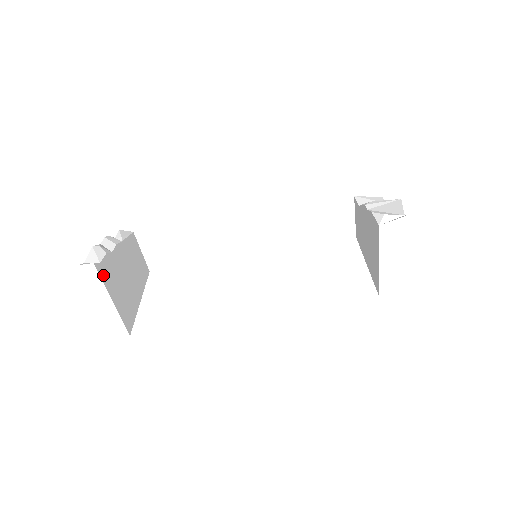
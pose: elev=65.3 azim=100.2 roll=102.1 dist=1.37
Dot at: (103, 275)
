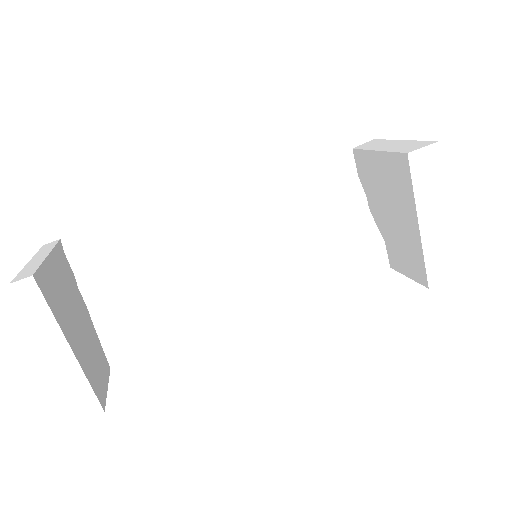
Dot at: (59, 252)
